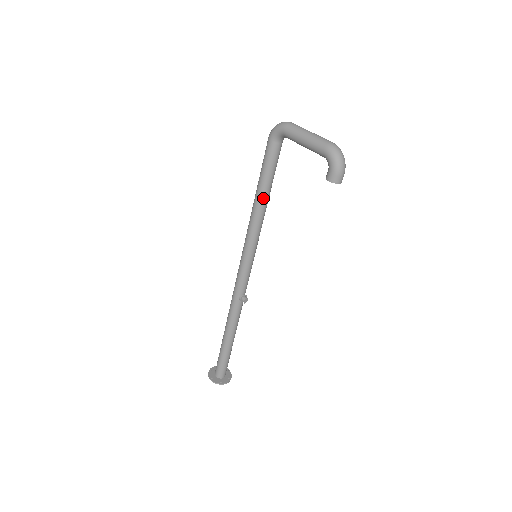
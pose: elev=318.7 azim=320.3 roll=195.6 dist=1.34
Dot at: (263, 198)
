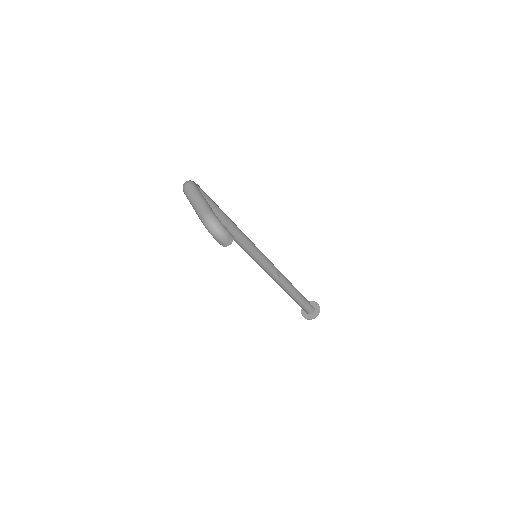
Dot at: occluded
